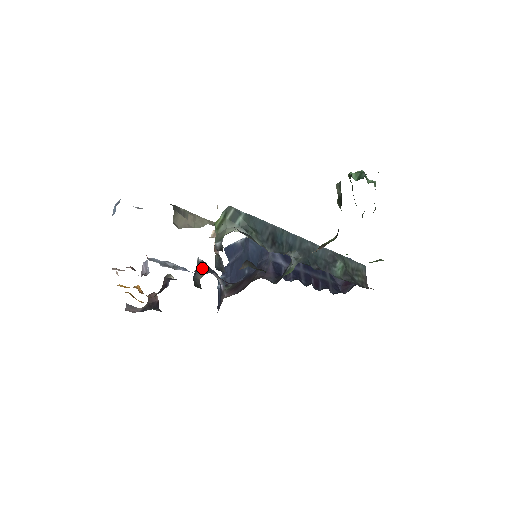
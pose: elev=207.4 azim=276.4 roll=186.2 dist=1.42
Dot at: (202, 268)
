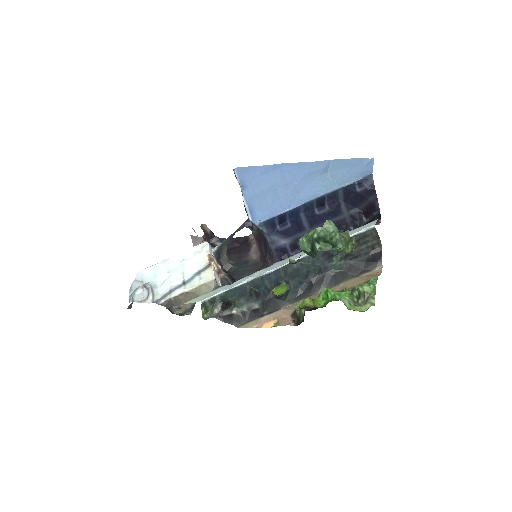
Dot at: (221, 249)
